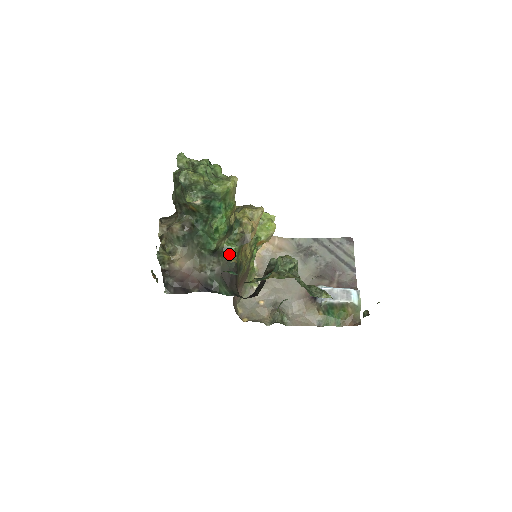
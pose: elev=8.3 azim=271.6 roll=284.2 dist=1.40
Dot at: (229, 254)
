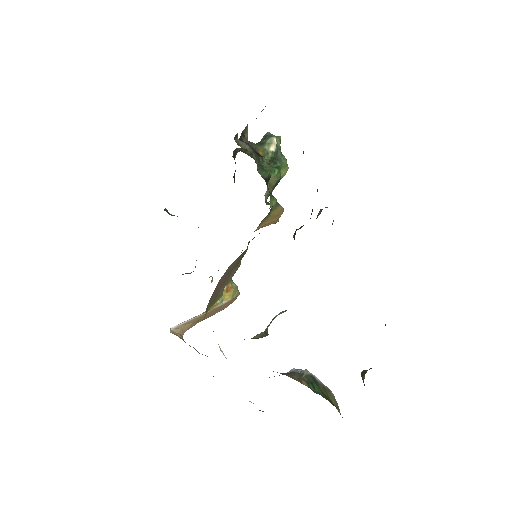
Dot at: (270, 198)
